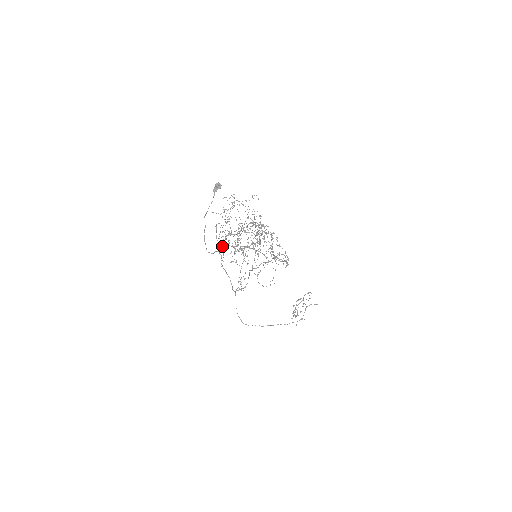
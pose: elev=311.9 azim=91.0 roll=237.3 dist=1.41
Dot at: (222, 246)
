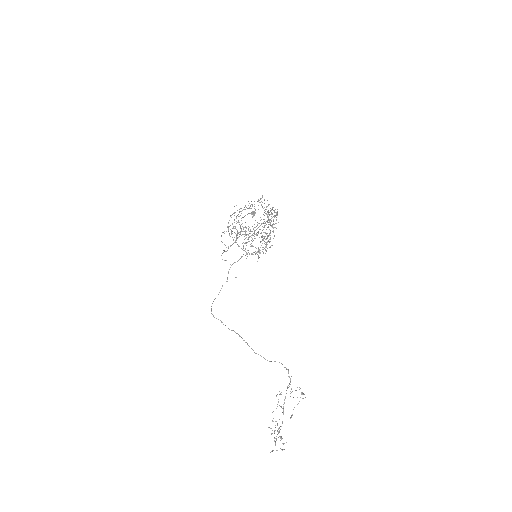
Dot at: occluded
